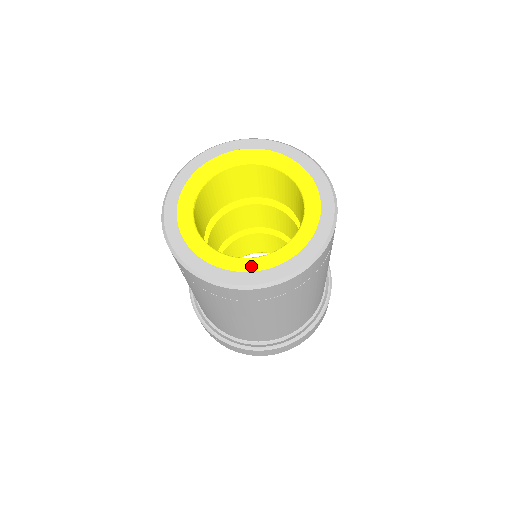
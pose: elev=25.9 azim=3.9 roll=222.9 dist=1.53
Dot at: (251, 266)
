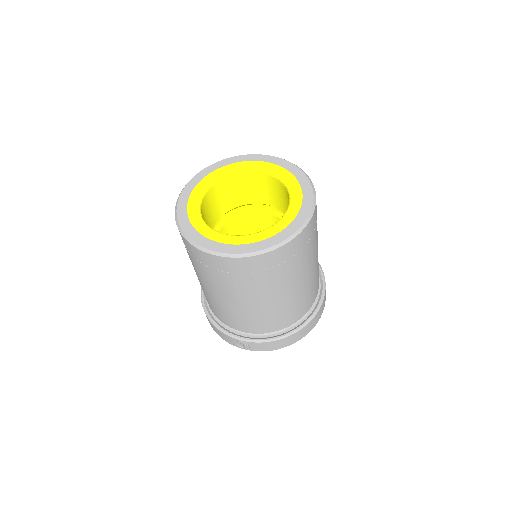
Dot at: (269, 233)
